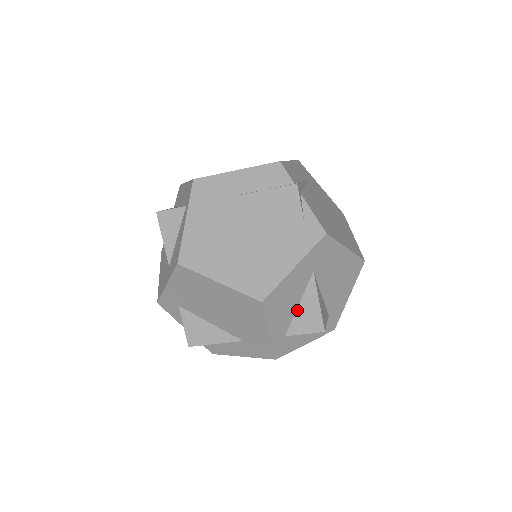
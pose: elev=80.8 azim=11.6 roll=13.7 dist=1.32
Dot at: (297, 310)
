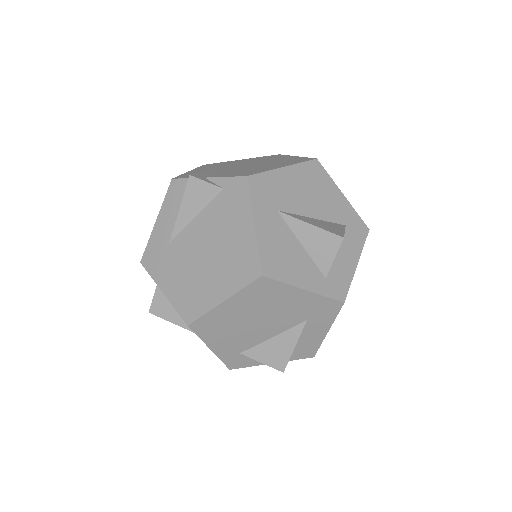
Dot at: (306, 250)
